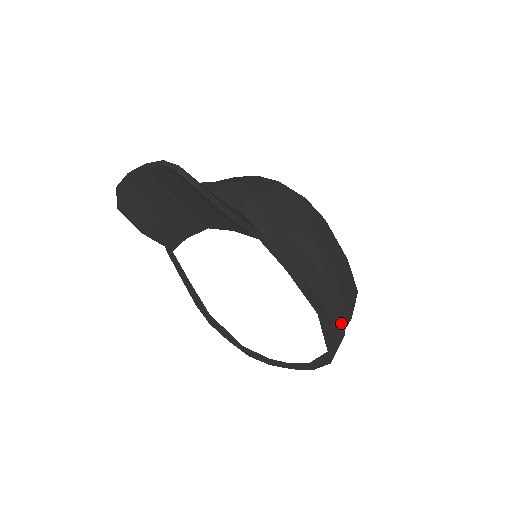
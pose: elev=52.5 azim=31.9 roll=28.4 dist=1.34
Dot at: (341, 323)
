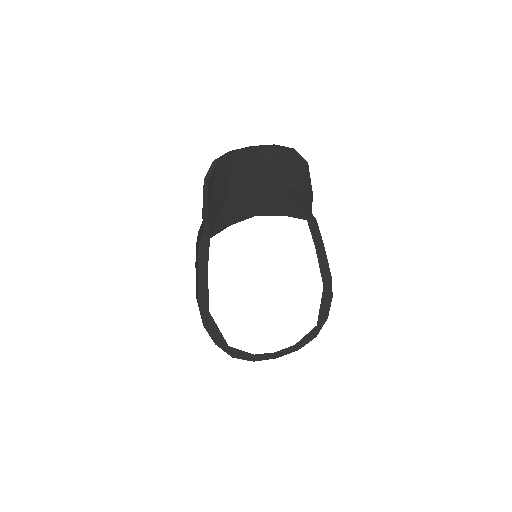
Dot at: occluded
